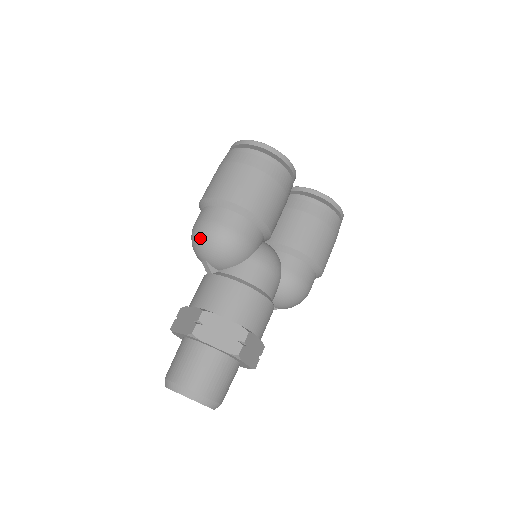
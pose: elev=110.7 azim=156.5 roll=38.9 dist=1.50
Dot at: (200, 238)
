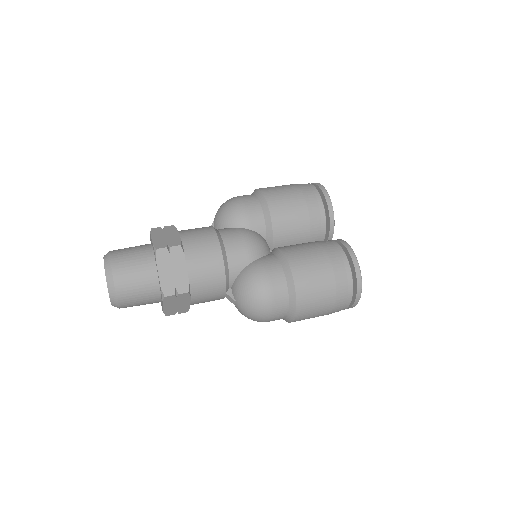
Dot at: occluded
